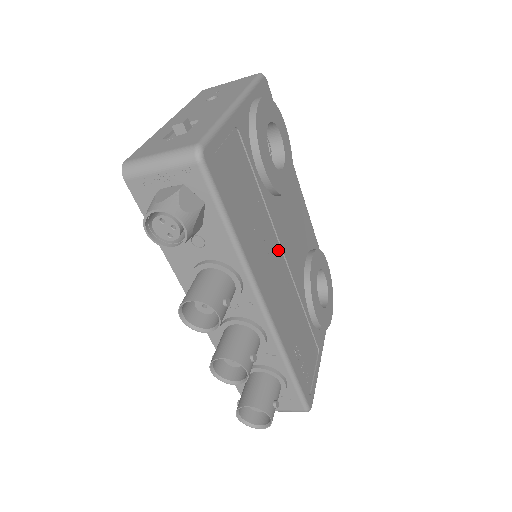
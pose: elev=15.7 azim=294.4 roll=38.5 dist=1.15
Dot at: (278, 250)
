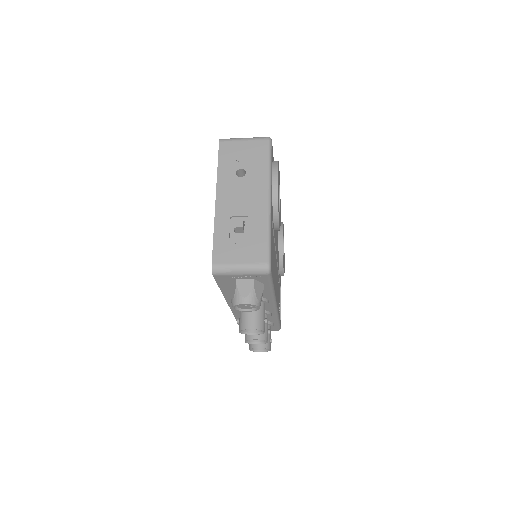
Dot at: occluded
